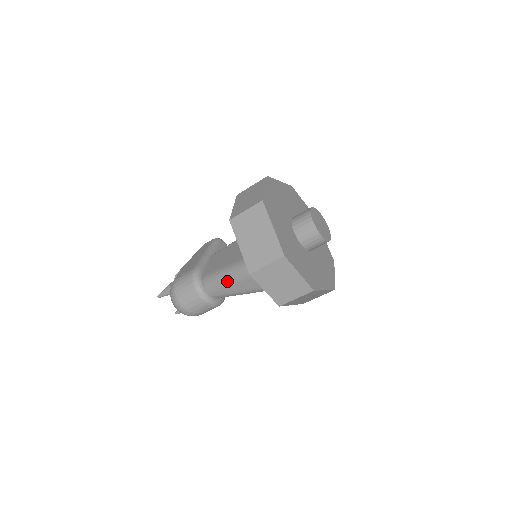
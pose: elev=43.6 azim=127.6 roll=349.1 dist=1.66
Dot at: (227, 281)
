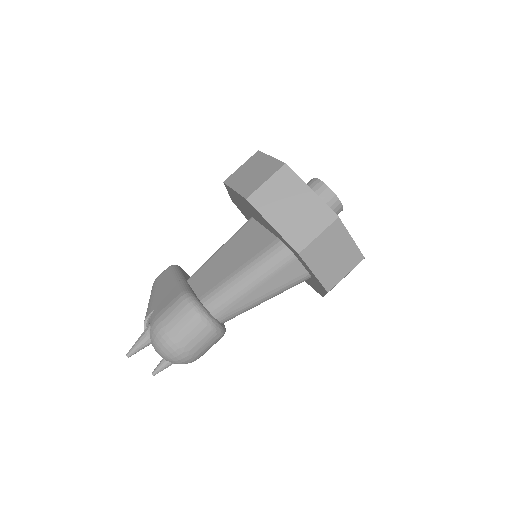
Dot at: (246, 288)
